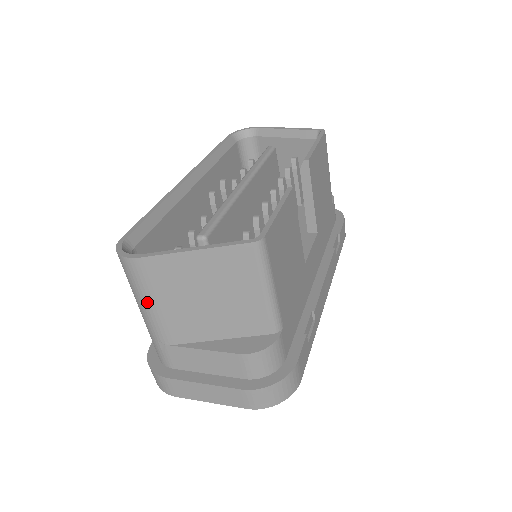
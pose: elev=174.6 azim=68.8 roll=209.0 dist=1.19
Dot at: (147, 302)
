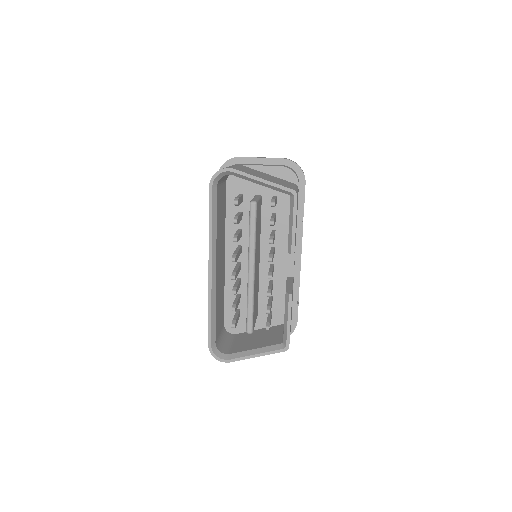
Dot at: occluded
